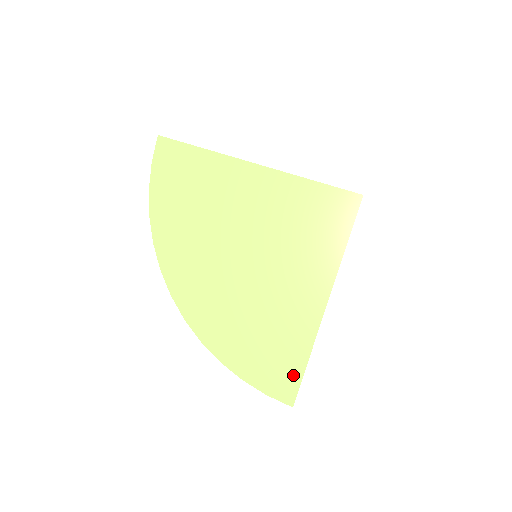
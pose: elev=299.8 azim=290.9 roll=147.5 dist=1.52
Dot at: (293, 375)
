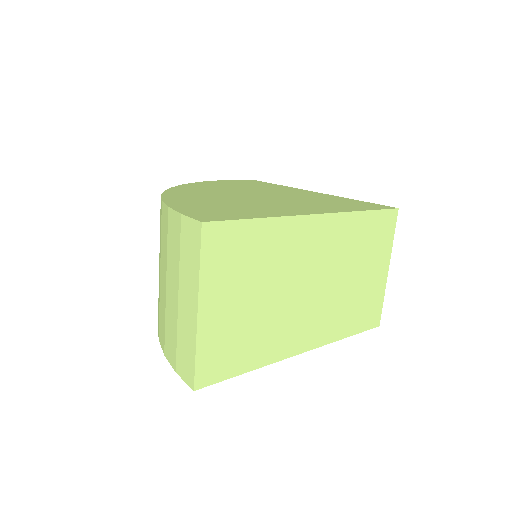
Dot at: (232, 217)
